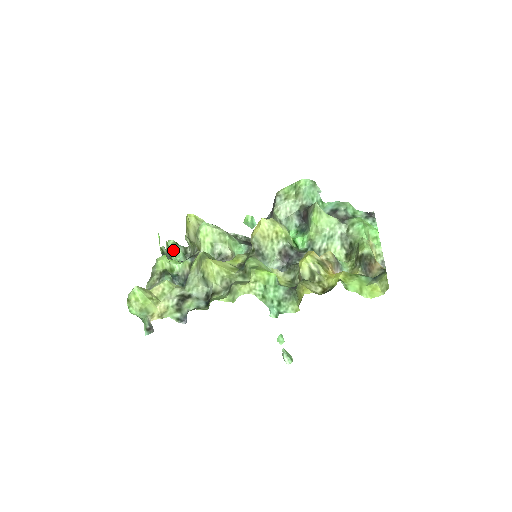
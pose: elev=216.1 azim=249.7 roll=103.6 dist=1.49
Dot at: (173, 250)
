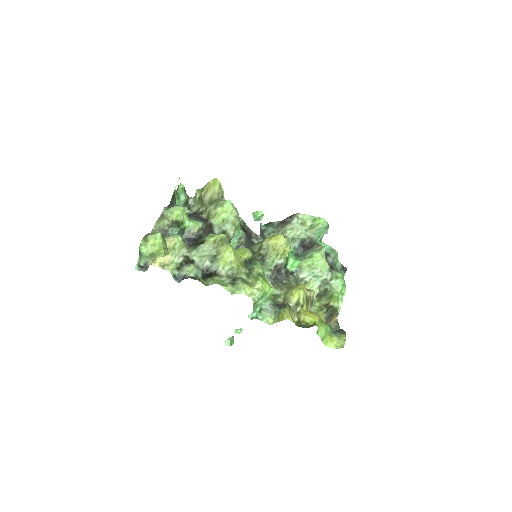
Dot at: (179, 194)
